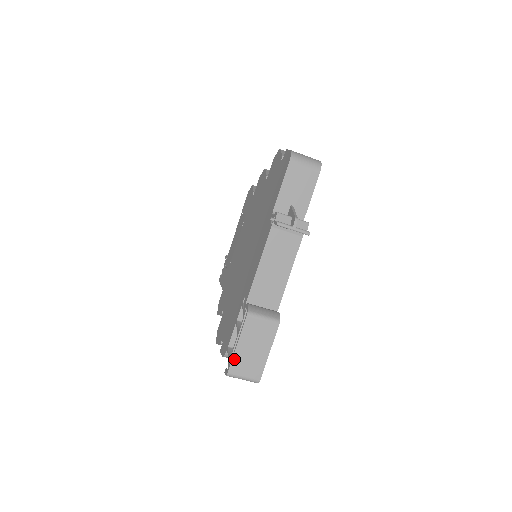
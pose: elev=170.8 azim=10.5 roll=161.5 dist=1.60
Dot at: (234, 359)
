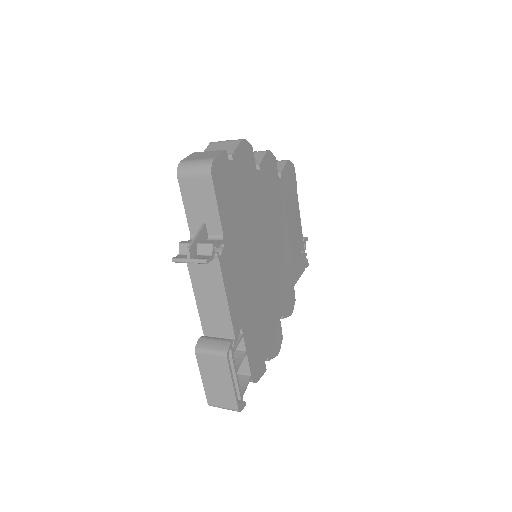
Dot at: (206, 392)
